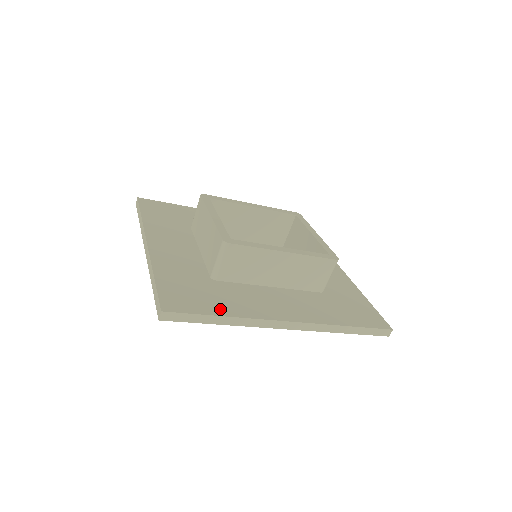
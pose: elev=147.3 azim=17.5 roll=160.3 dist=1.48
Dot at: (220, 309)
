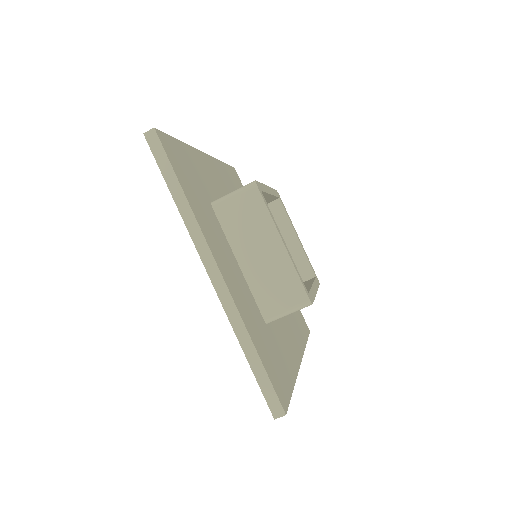
Dot at: (289, 377)
